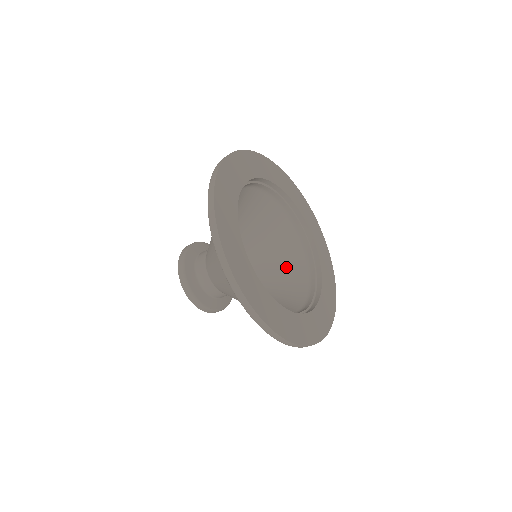
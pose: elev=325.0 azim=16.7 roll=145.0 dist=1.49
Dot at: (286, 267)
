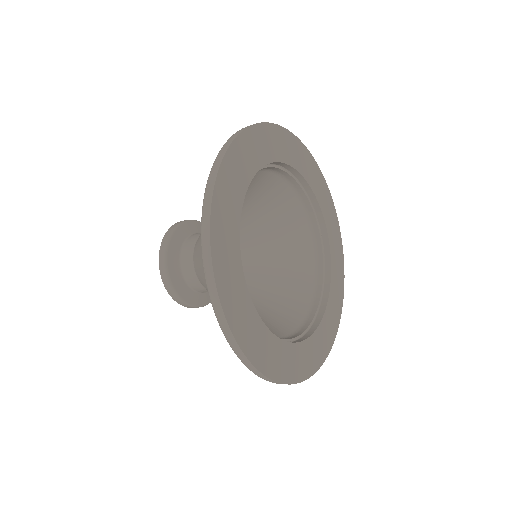
Dot at: (290, 264)
